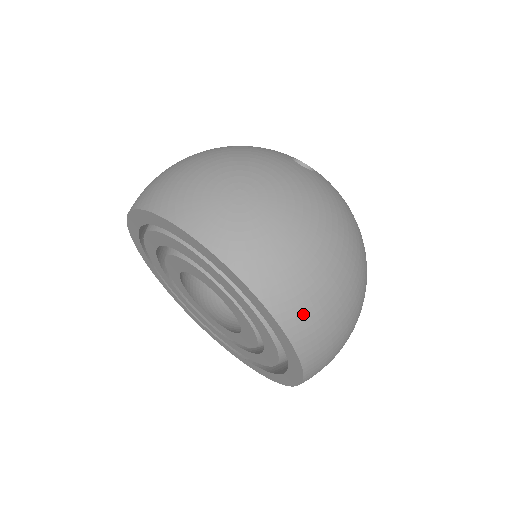
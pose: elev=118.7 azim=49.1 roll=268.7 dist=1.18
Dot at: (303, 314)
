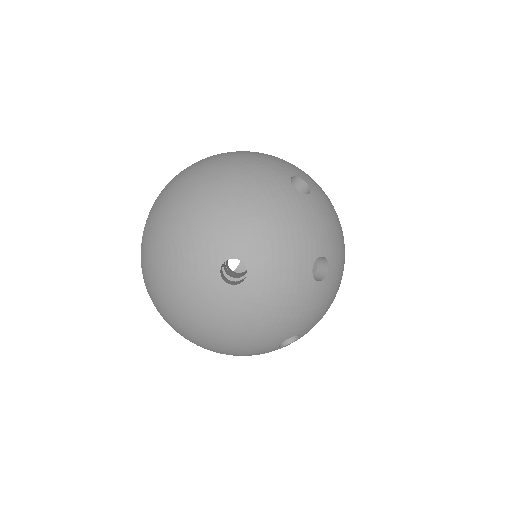
Dot at: occluded
